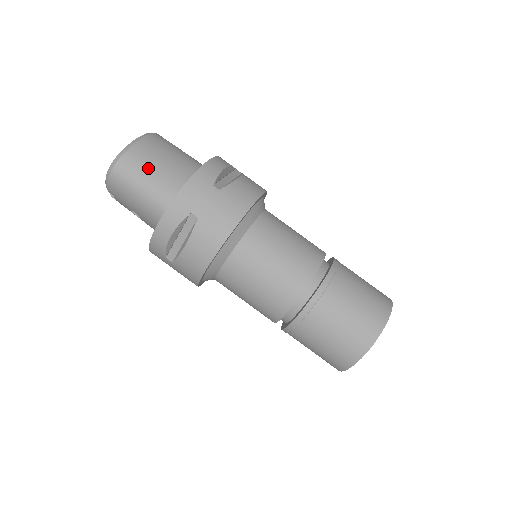
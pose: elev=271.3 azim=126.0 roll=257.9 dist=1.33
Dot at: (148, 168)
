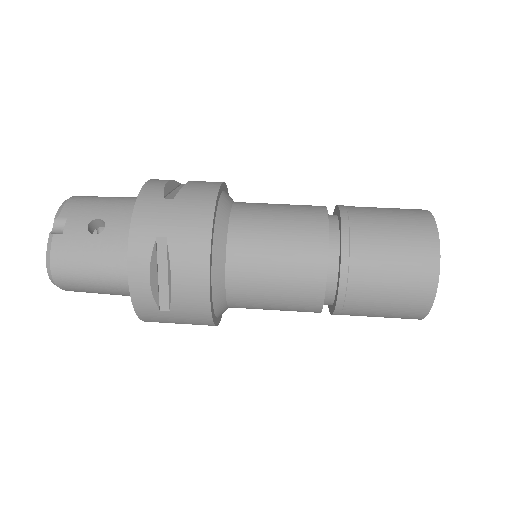
Dot at: occluded
